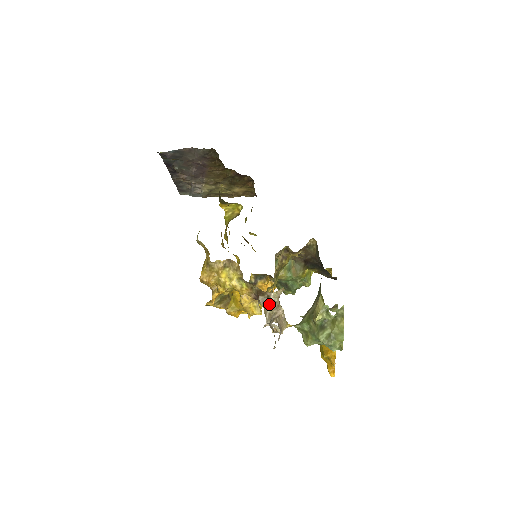
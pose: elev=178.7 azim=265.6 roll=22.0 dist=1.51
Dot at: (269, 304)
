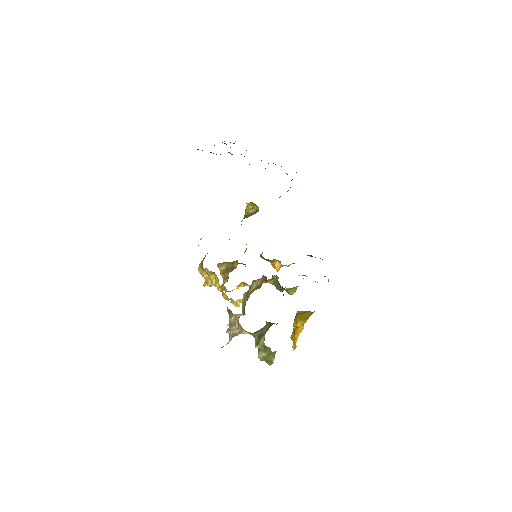
Dot at: (232, 317)
